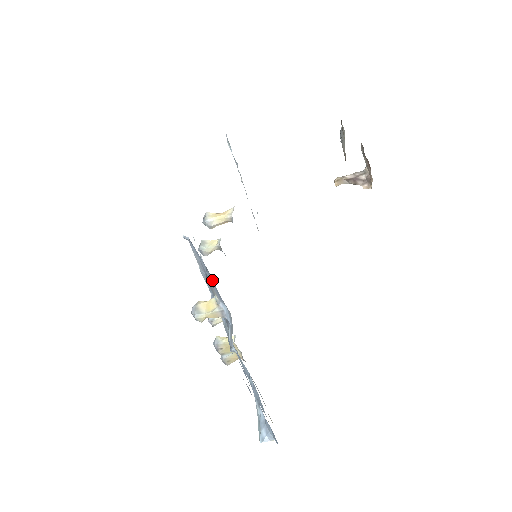
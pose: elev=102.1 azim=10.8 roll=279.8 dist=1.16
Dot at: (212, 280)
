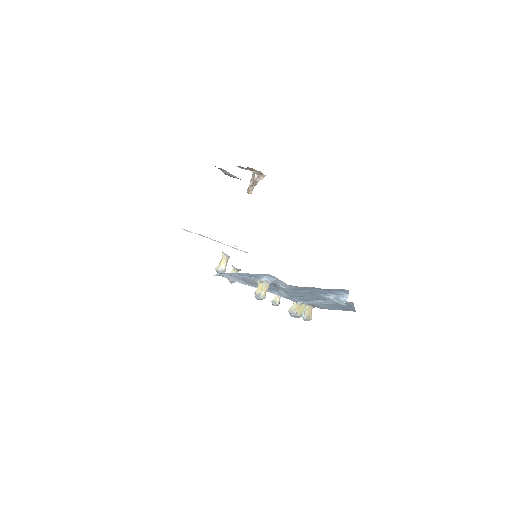
Dot at: (246, 274)
